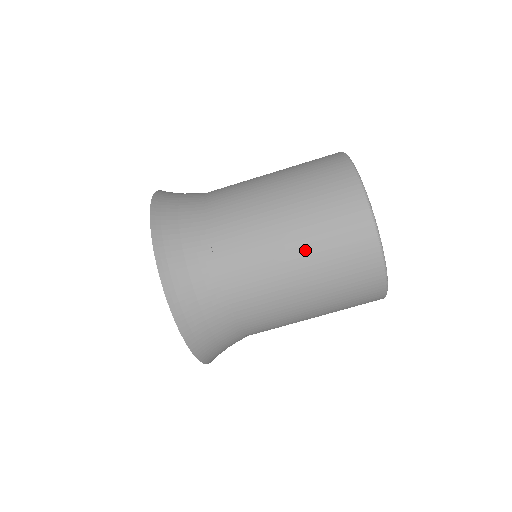
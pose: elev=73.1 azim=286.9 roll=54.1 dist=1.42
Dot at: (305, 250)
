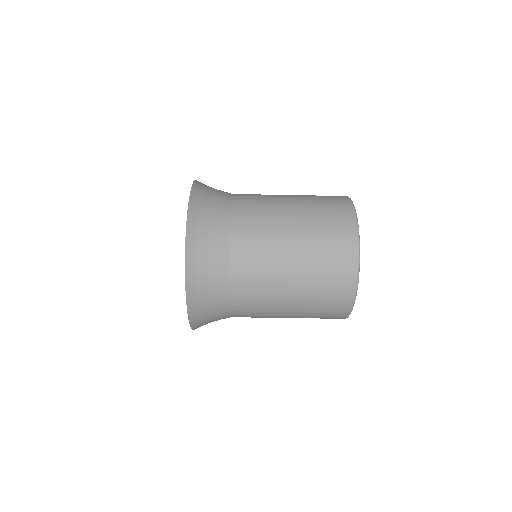
Dot at: (301, 270)
